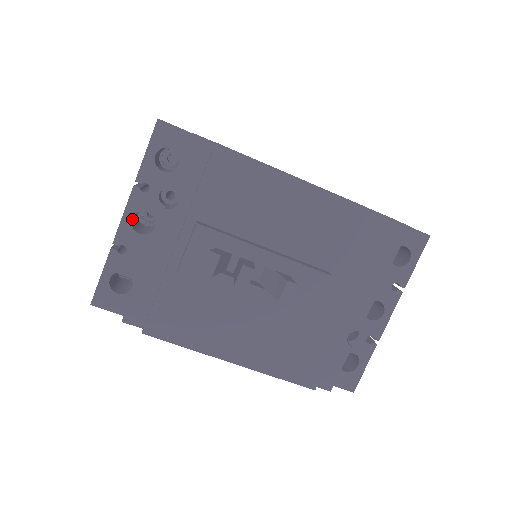
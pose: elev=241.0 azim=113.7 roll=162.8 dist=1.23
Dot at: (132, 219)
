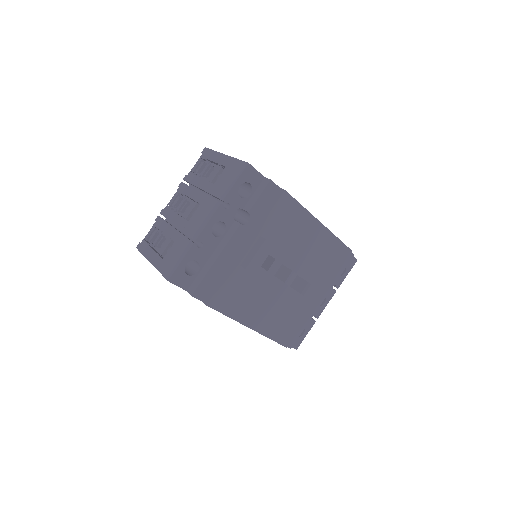
Dot at: (211, 225)
